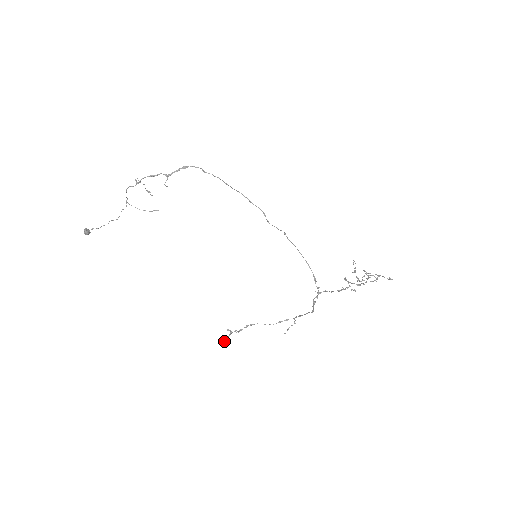
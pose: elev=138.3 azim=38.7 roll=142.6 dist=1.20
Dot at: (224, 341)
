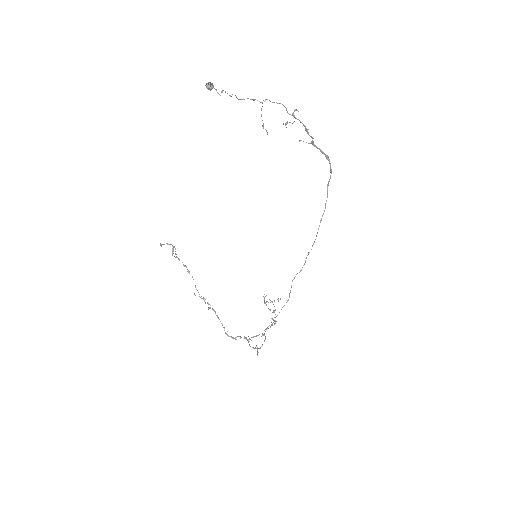
Dot at: (160, 244)
